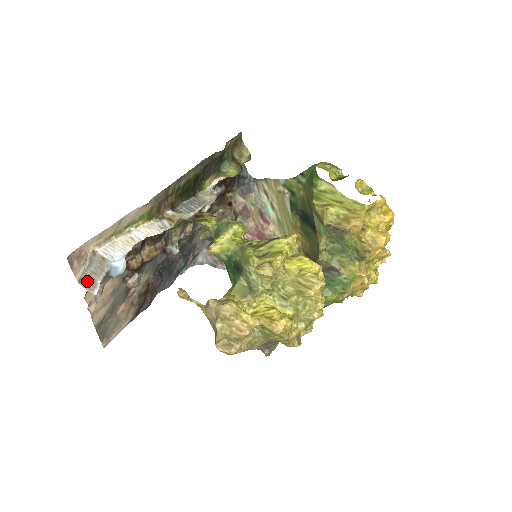
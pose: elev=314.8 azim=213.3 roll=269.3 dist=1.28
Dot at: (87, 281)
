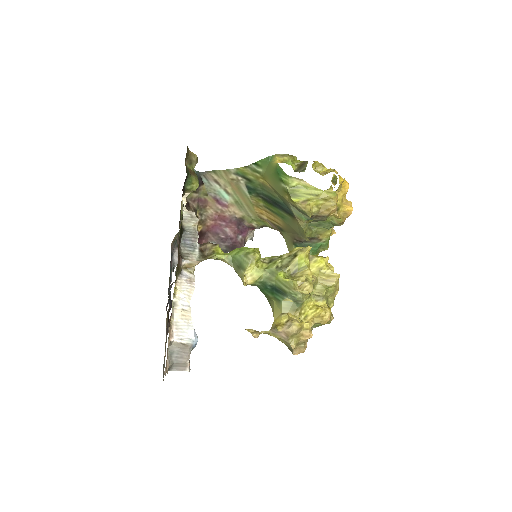
Dot at: (175, 365)
